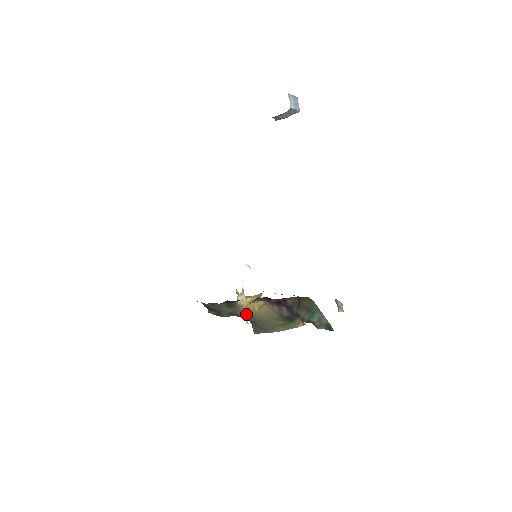
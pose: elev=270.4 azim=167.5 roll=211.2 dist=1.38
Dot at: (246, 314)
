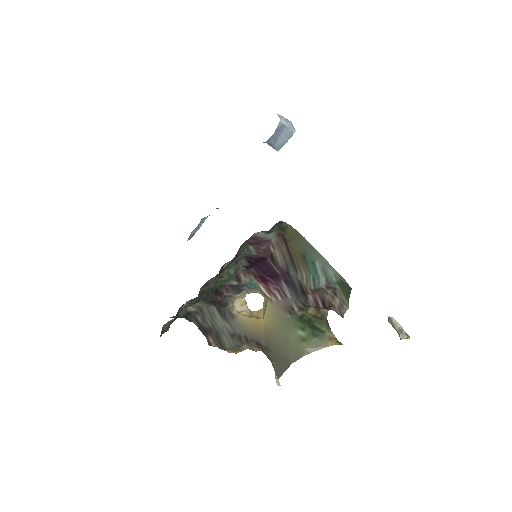
Dot at: (252, 332)
